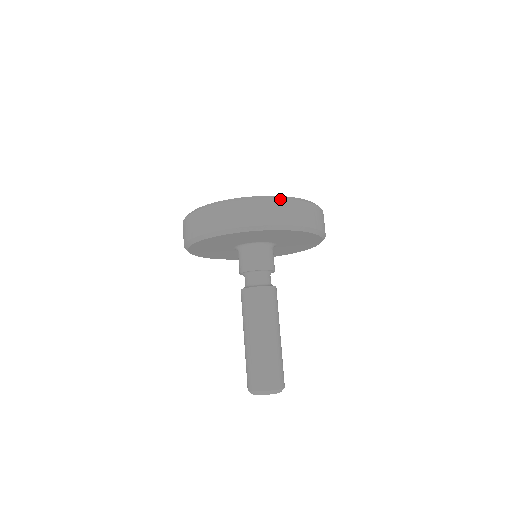
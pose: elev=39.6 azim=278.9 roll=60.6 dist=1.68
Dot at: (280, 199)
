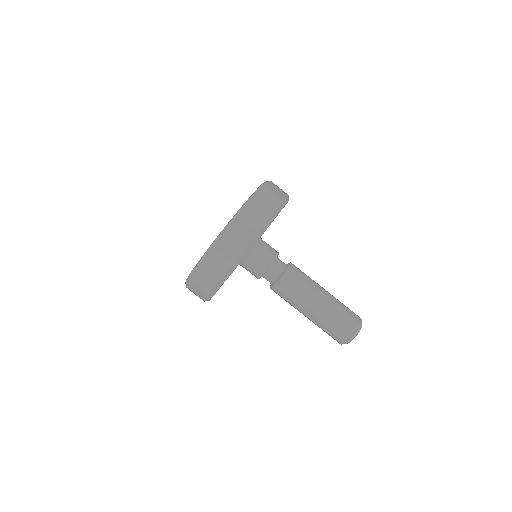
Dot at: (244, 210)
